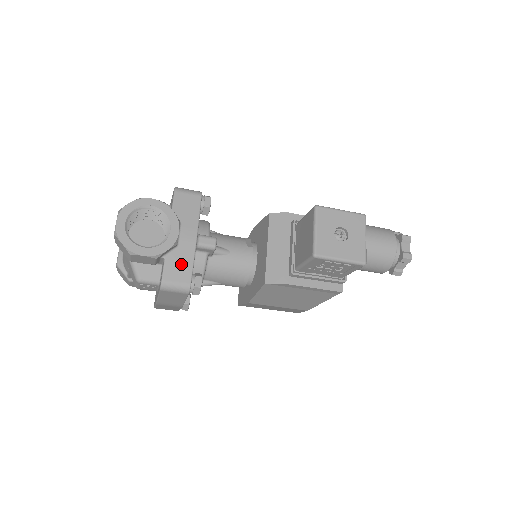
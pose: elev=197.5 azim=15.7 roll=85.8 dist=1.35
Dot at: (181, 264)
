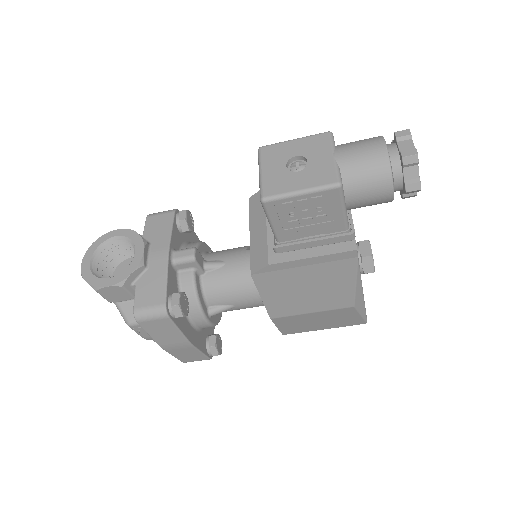
Dot at: (153, 285)
